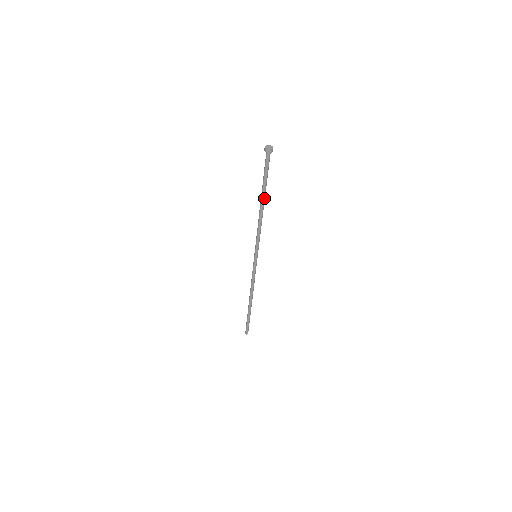
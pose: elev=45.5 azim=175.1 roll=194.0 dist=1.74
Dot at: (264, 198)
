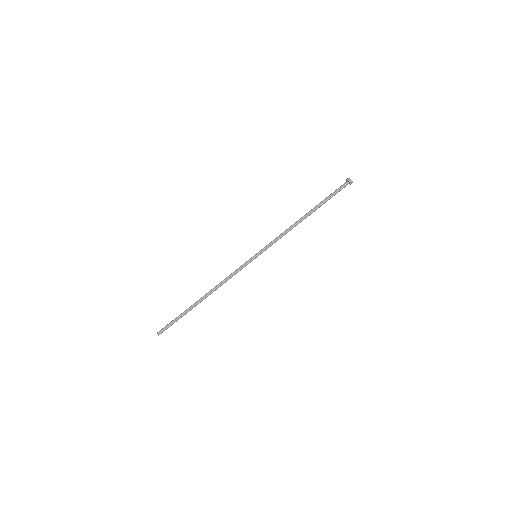
Dot at: occluded
